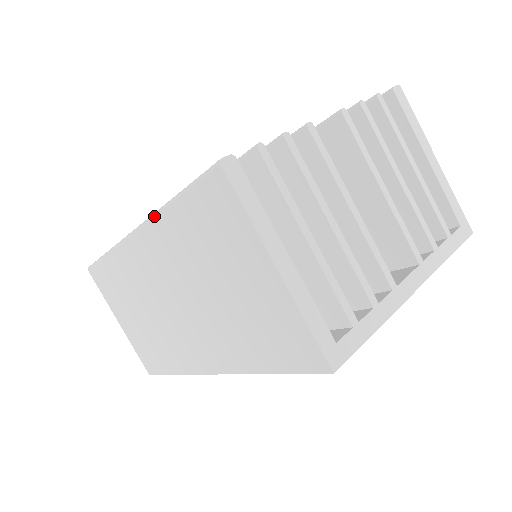
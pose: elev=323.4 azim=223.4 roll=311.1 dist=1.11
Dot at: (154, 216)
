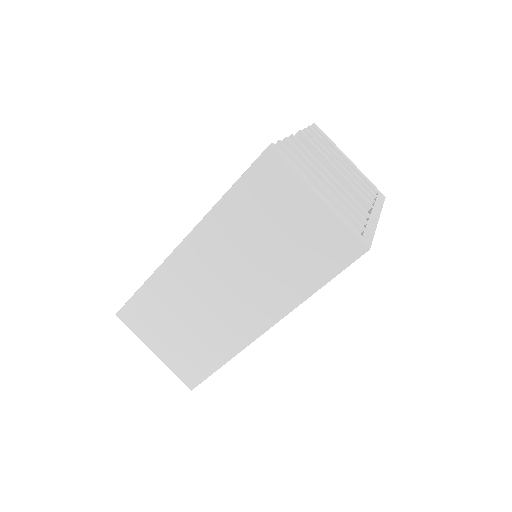
Dot at: (209, 214)
